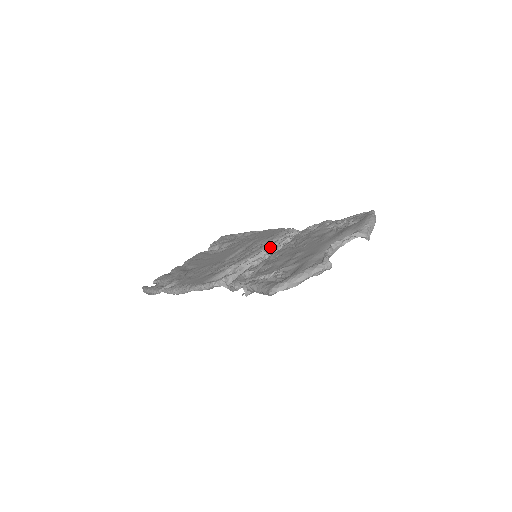
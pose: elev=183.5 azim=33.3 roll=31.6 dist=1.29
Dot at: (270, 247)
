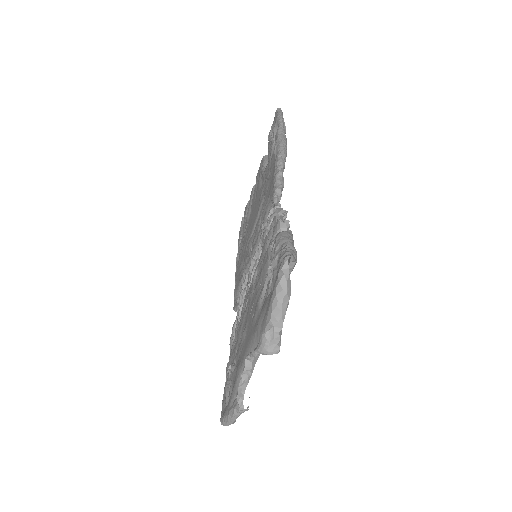
Dot at: (257, 250)
